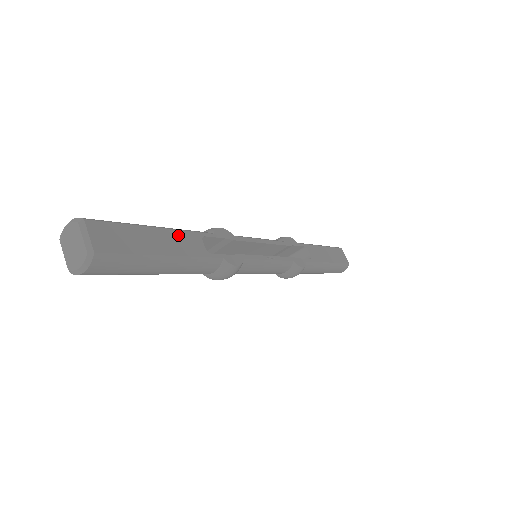
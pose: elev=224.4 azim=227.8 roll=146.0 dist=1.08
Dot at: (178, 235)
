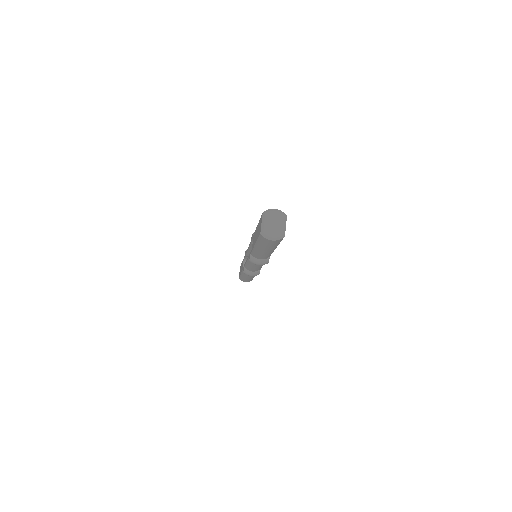
Dot at: occluded
